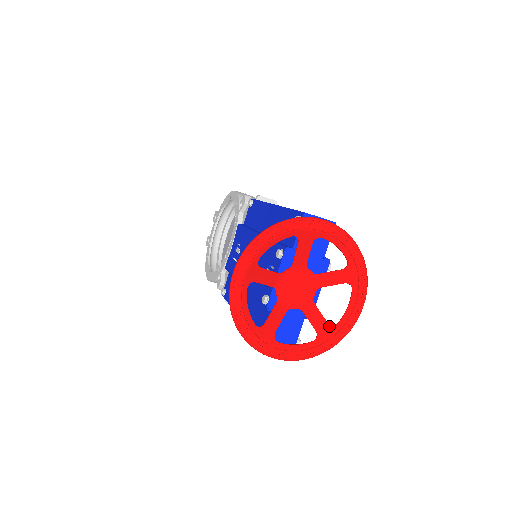
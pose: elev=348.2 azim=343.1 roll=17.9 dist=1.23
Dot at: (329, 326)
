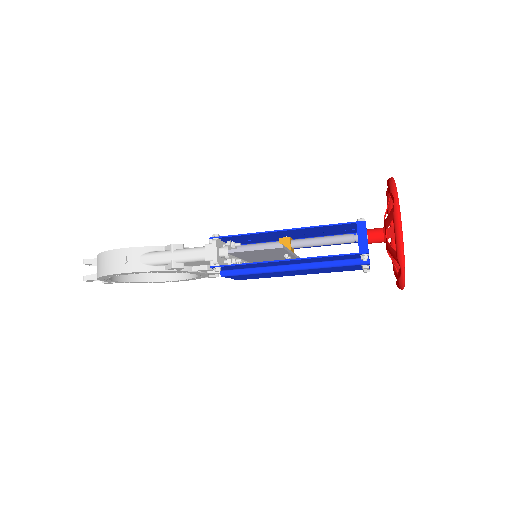
Dot at: occluded
